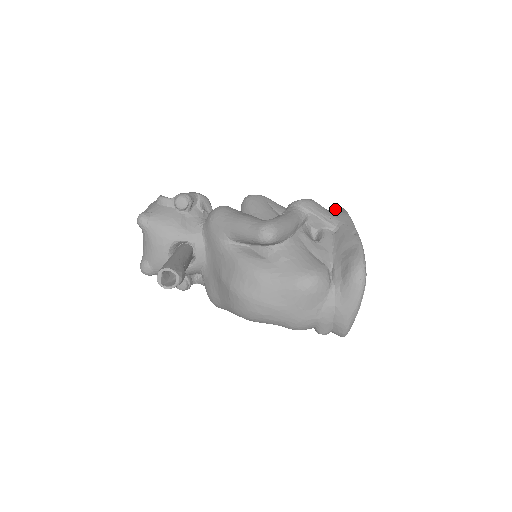
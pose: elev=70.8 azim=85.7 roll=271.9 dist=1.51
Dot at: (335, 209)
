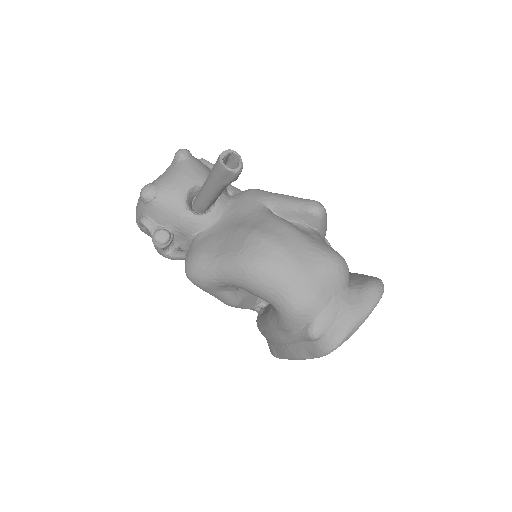
Dot at: occluded
